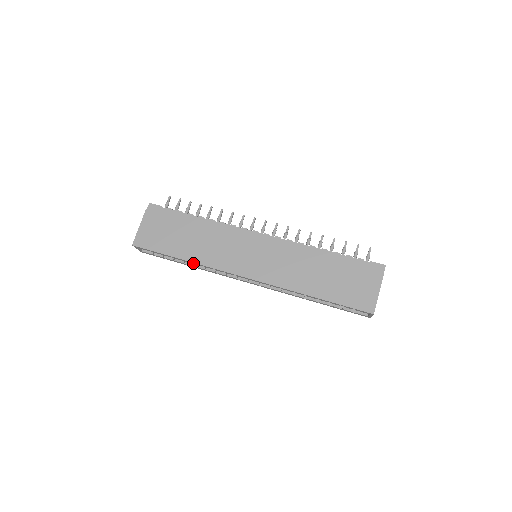
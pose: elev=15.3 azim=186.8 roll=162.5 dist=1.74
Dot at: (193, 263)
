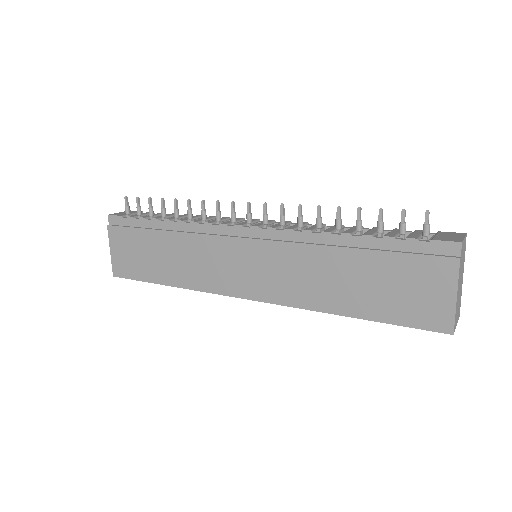
Dot at: (182, 286)
